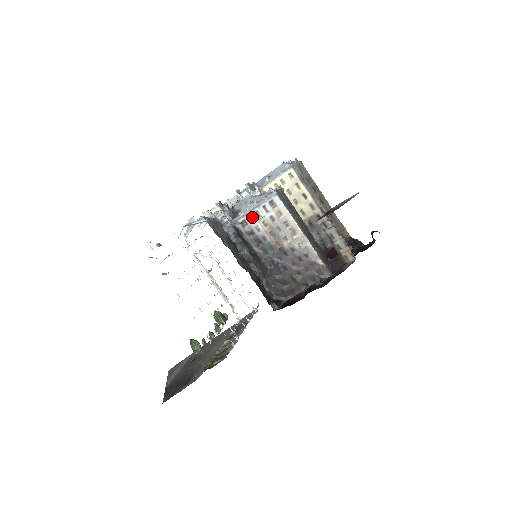
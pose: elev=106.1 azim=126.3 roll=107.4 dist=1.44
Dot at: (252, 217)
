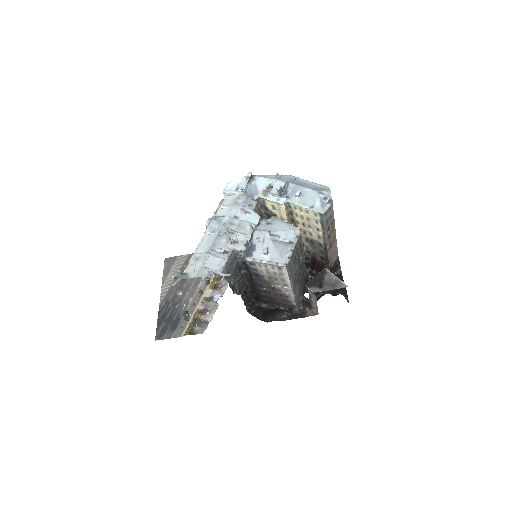
Dot at: (261, 265)
